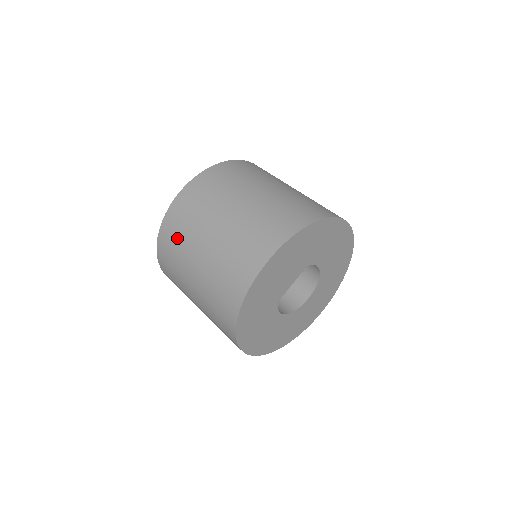
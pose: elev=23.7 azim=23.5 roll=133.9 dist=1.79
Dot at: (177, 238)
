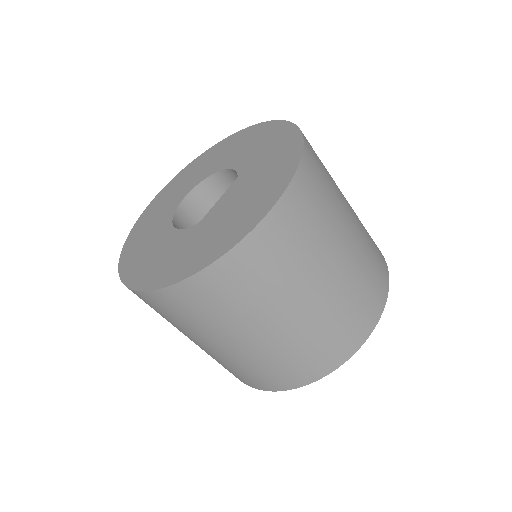
Dot at: (255, 284)
